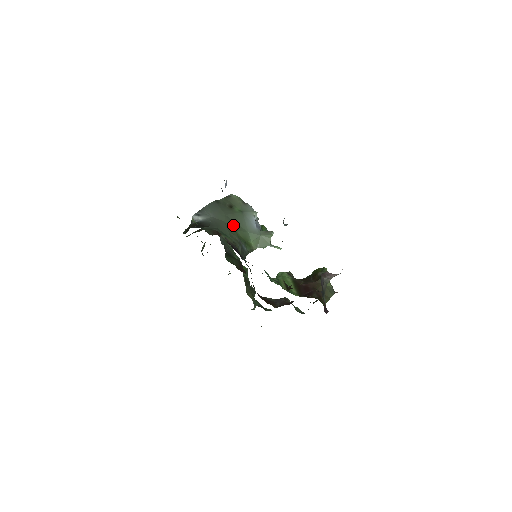
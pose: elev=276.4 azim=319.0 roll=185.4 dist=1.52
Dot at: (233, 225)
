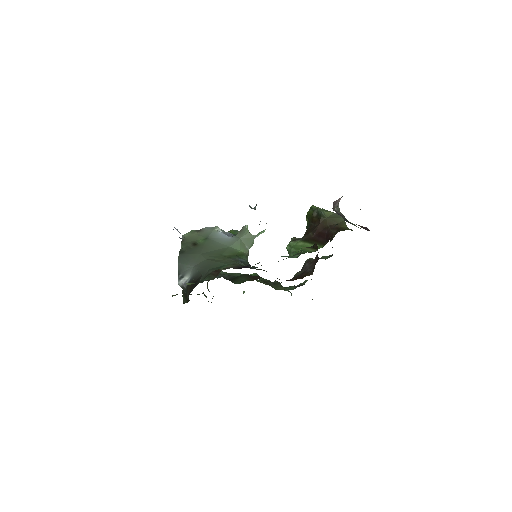
Dot at: (214, 254)
